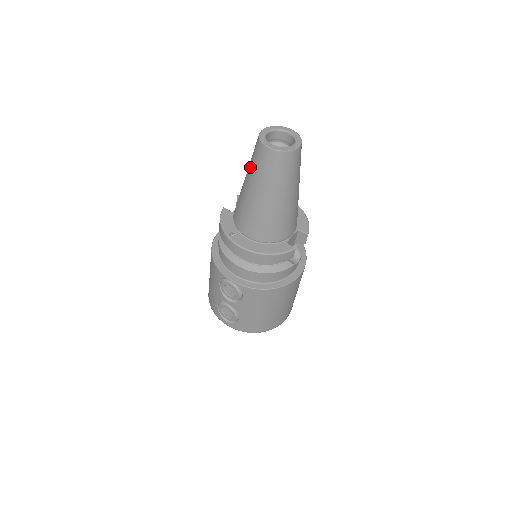
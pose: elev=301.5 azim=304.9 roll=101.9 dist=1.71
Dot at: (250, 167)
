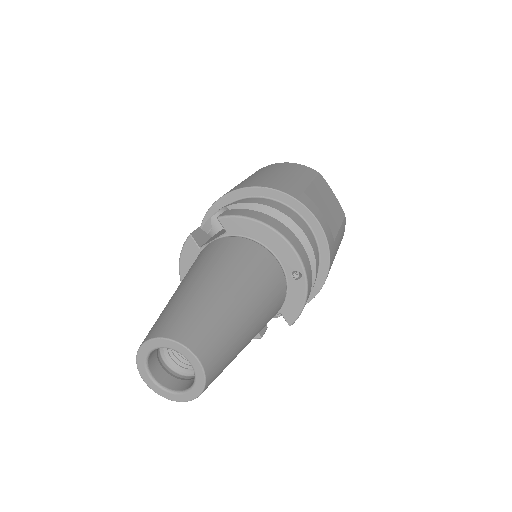
Dot at: occluded
